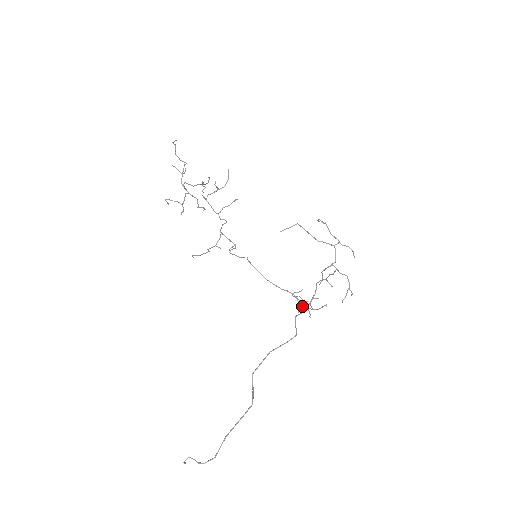
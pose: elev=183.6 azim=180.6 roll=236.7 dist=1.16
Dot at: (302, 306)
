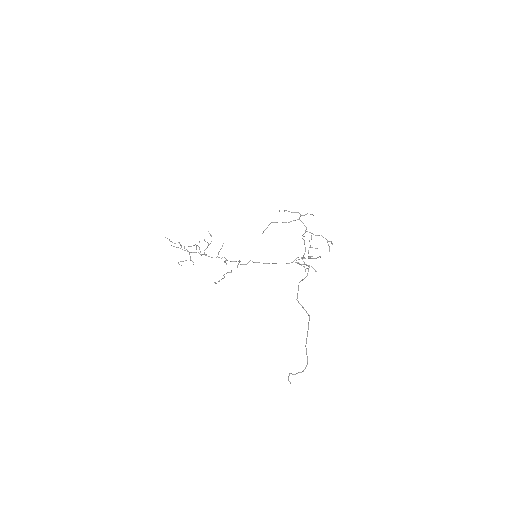
Dot at: occluded
